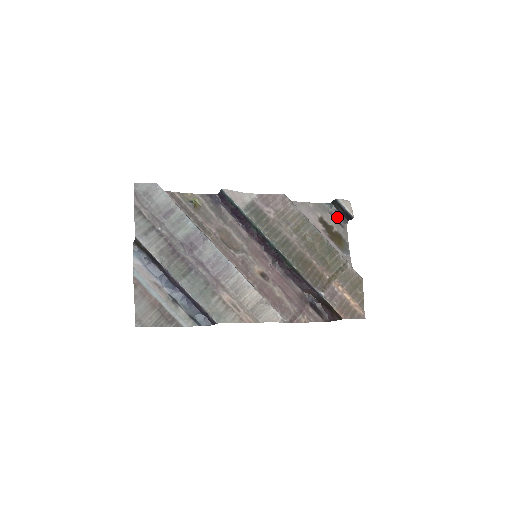
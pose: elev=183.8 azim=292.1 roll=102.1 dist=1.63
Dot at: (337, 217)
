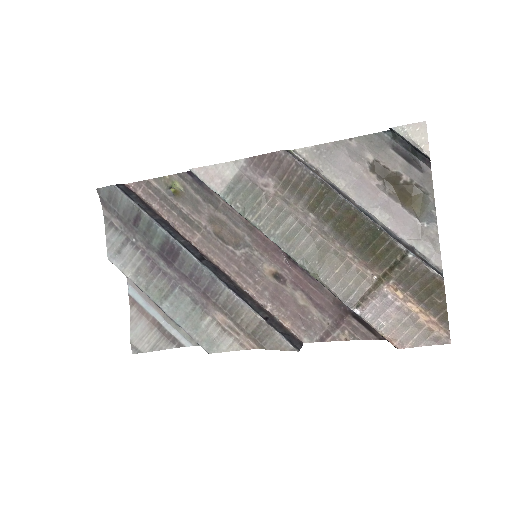
Dot at: (409, 153)
